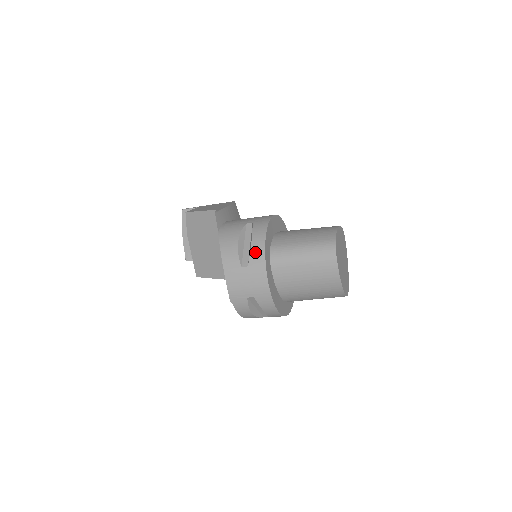
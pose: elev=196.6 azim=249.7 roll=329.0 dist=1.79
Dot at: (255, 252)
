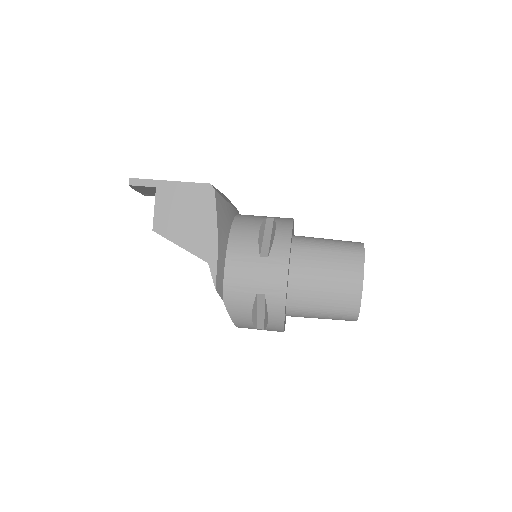
Dot at: (273, 327)
